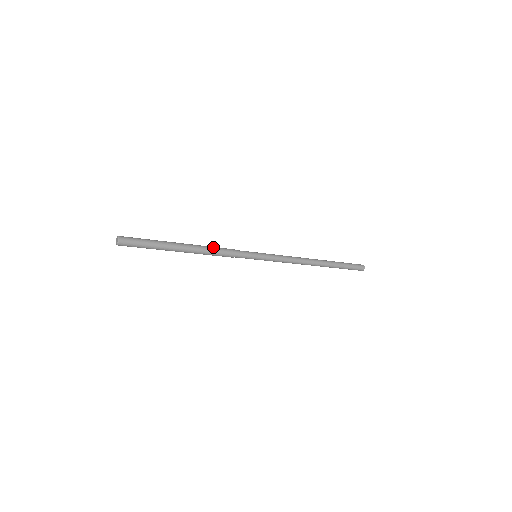
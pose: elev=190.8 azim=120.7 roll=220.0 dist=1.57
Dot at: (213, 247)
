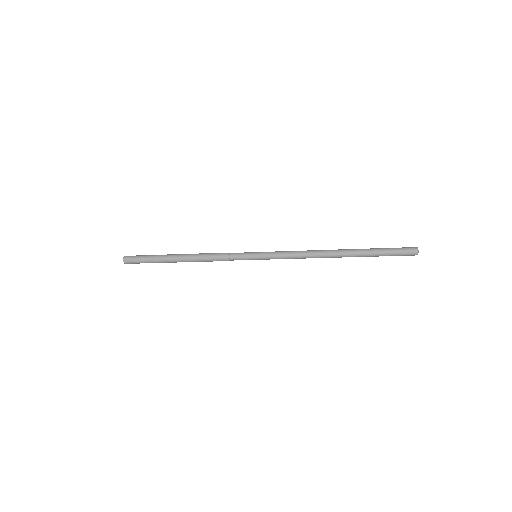
Dot at: (206, 254)
